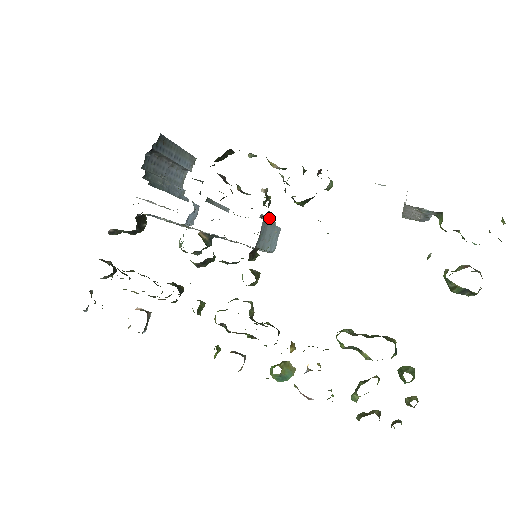
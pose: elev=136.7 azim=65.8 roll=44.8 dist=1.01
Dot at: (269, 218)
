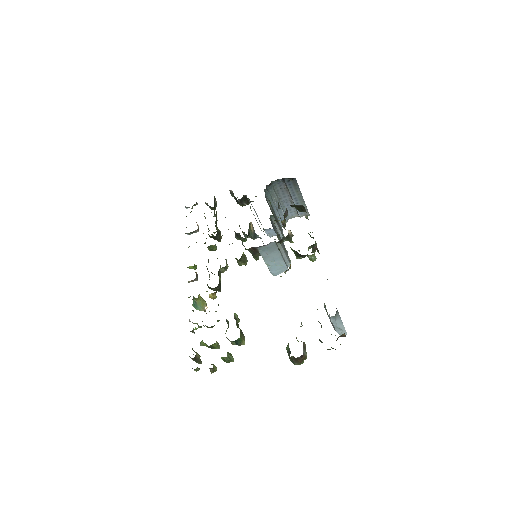
Dot at: occluded
